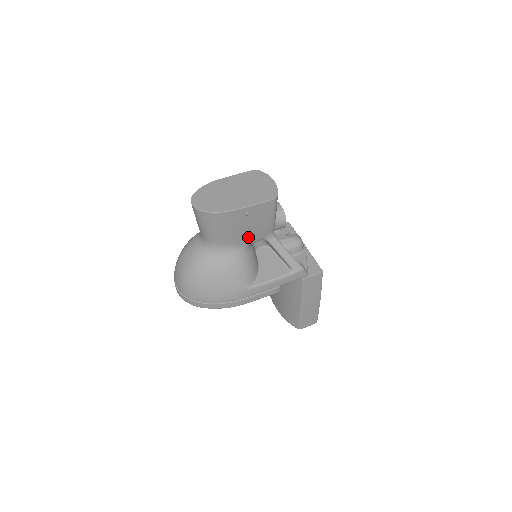
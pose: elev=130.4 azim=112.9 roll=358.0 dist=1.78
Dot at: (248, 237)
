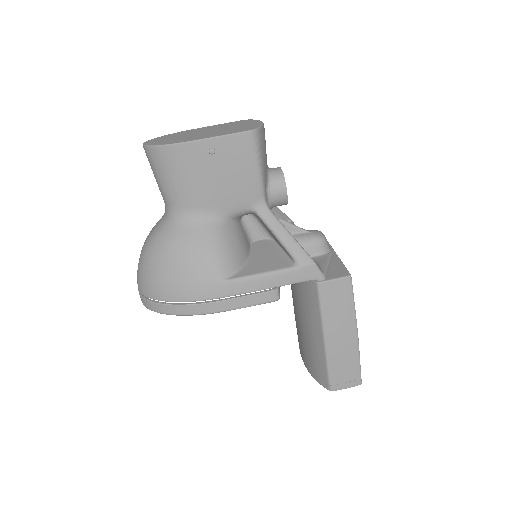
Dot at: (223, 200)
